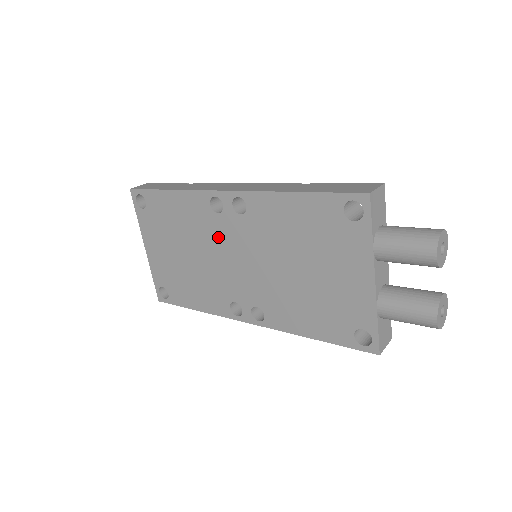
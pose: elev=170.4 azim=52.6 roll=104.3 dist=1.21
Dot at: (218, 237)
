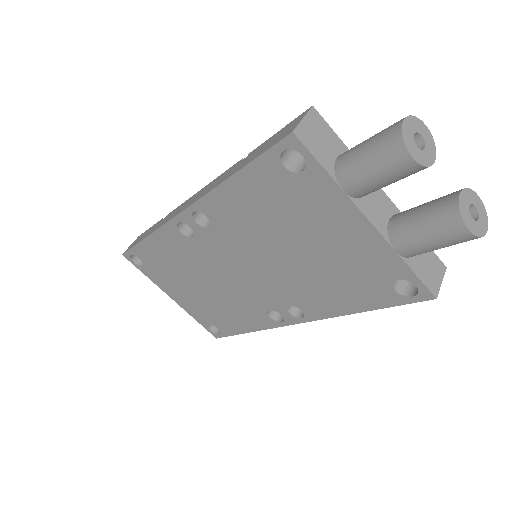
Dot at: (210, 258)
